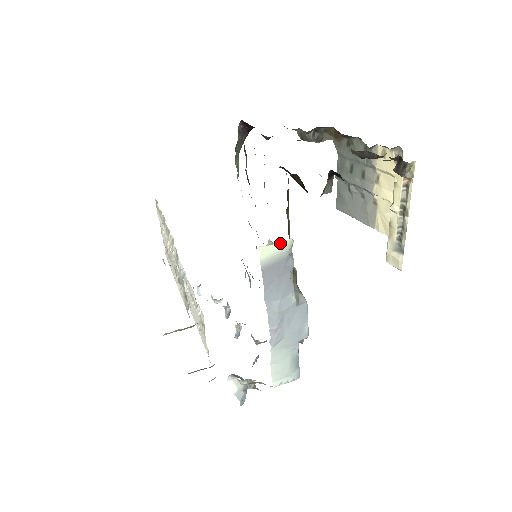
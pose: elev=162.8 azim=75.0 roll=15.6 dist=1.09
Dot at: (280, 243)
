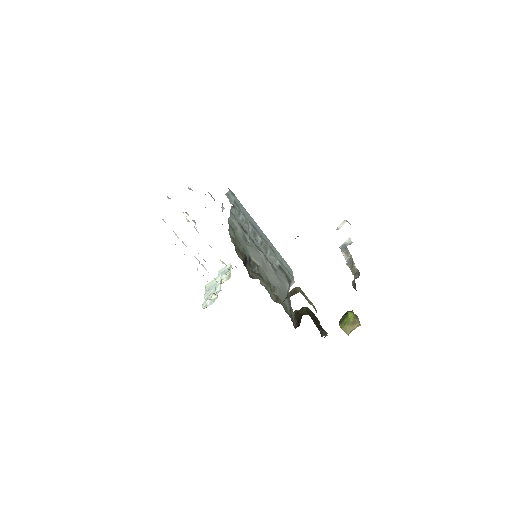
Dot at: occluded
